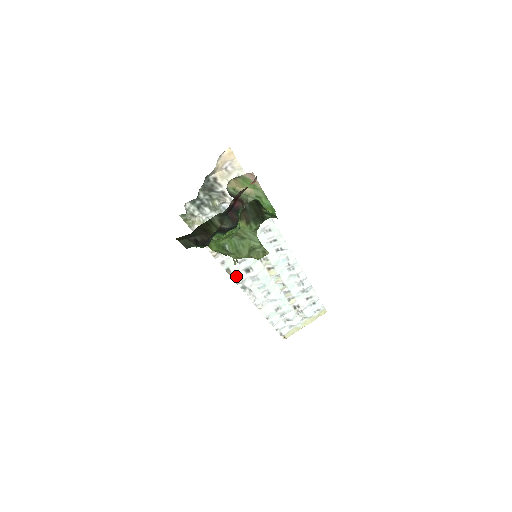
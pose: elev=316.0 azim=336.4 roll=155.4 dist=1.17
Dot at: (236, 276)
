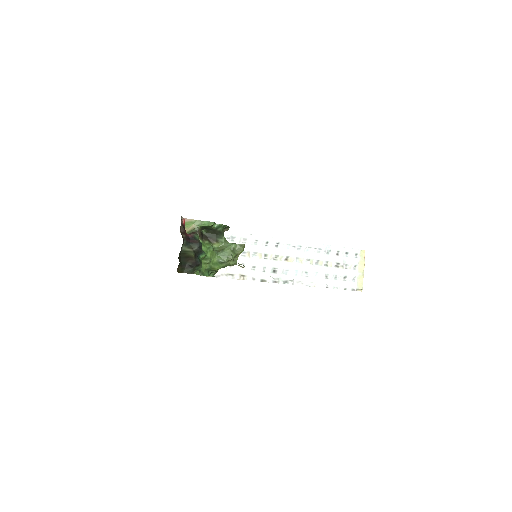
Dot at: (271, 280)
